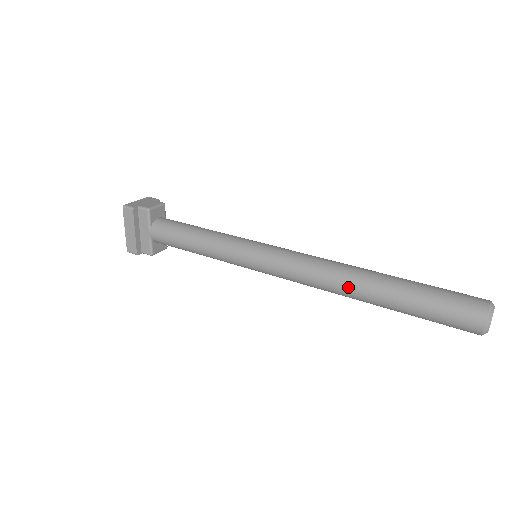
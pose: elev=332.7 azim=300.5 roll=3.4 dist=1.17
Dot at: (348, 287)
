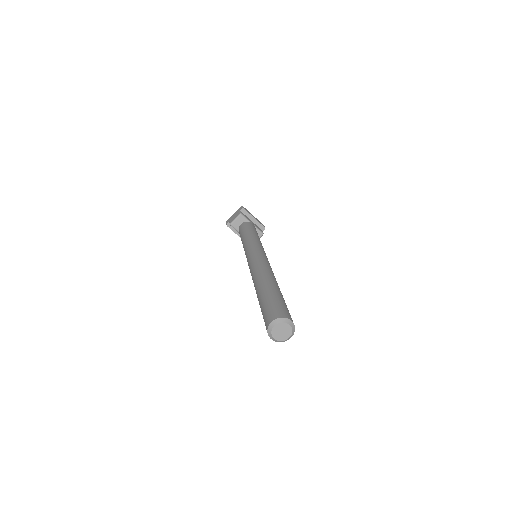
Dot at: occluded
